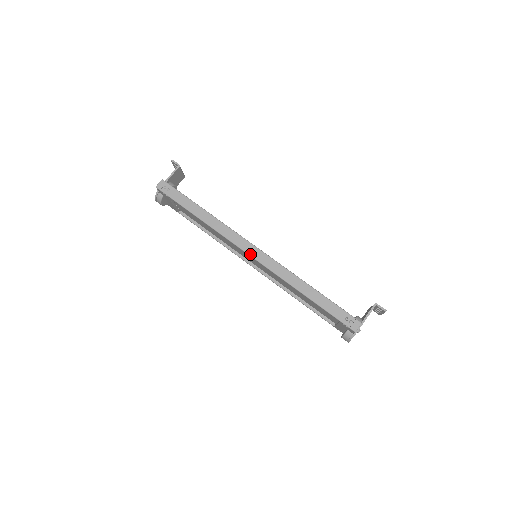
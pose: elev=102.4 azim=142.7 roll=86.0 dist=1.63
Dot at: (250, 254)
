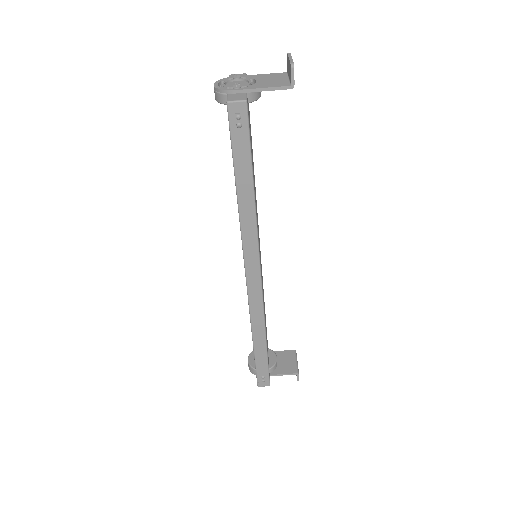
Dot at: (248, 278)
